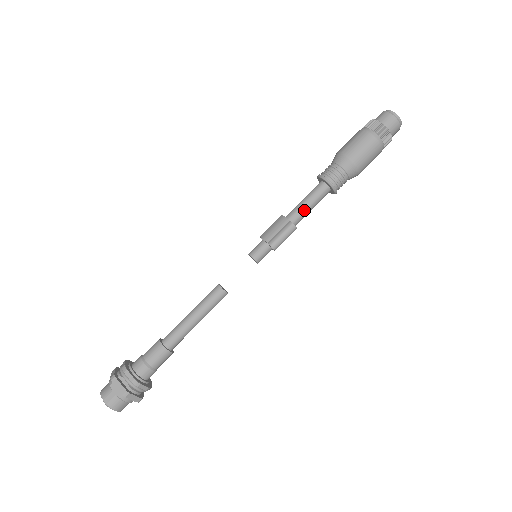
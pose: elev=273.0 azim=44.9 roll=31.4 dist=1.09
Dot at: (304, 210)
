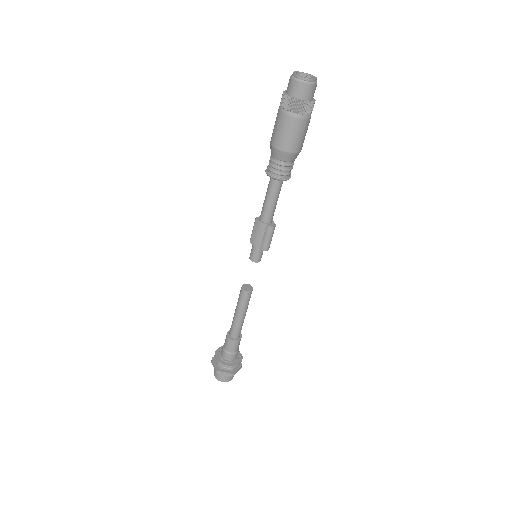
Dot at: (272, 208)
